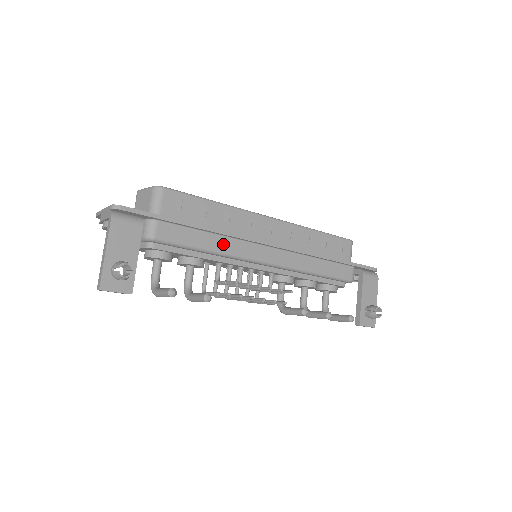
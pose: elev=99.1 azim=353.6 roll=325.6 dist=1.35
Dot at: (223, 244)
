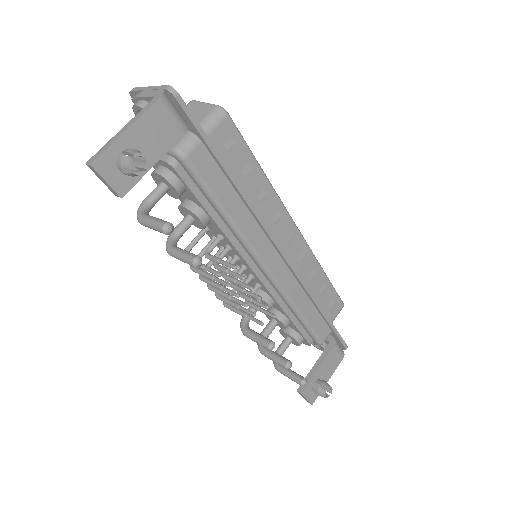
Dot at: (243, 218)
